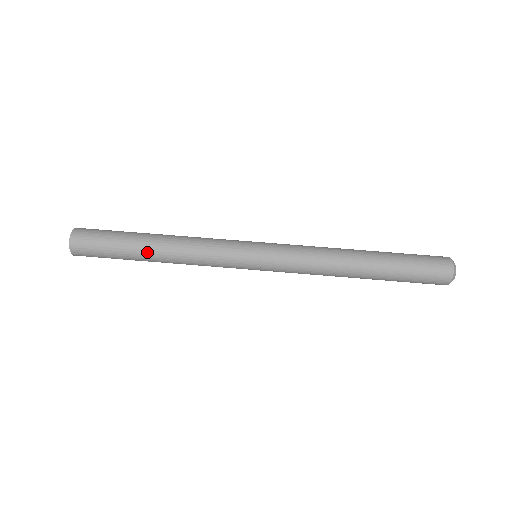
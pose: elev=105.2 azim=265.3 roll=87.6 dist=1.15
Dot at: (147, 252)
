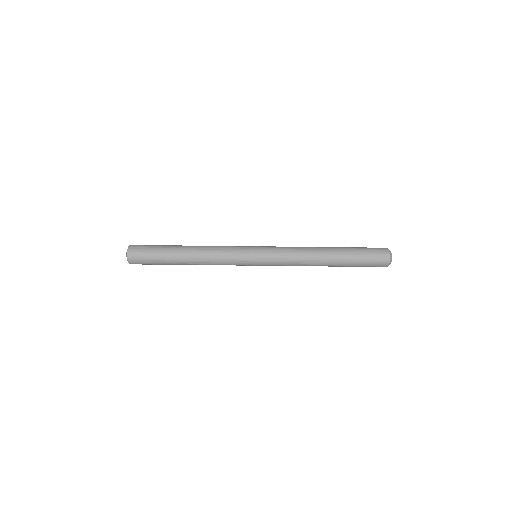
Dot at: (182, 261)
